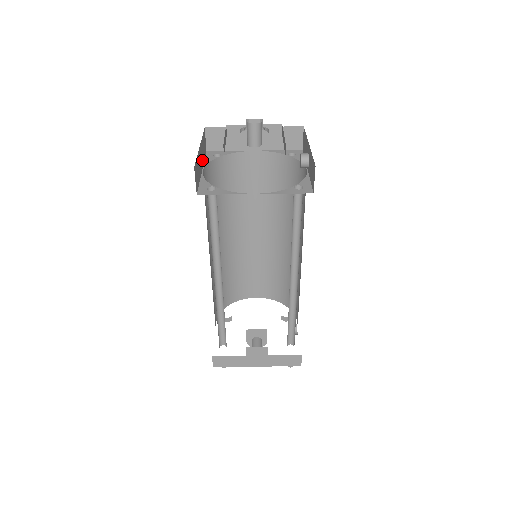
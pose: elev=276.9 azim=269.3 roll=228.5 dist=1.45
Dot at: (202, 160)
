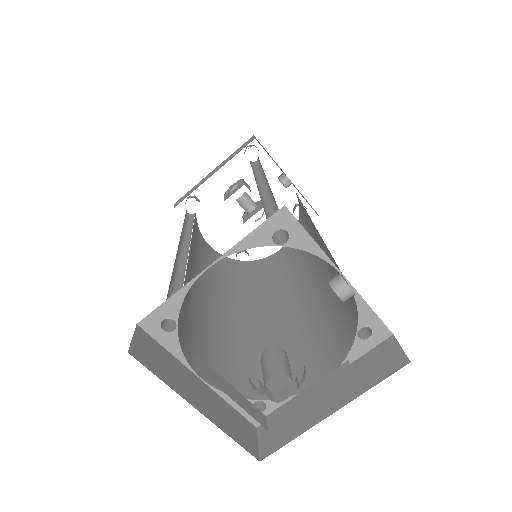
Dot at: (187, 378)
